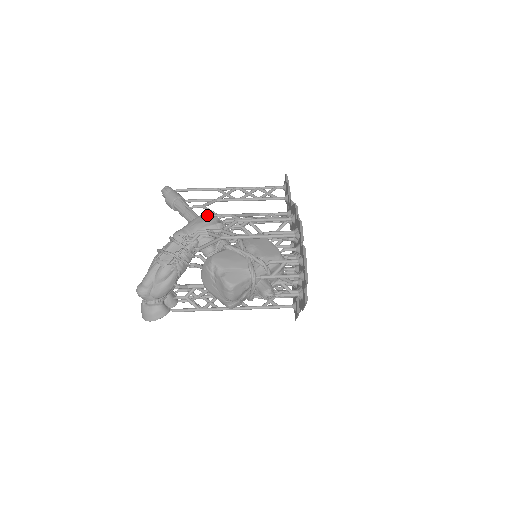
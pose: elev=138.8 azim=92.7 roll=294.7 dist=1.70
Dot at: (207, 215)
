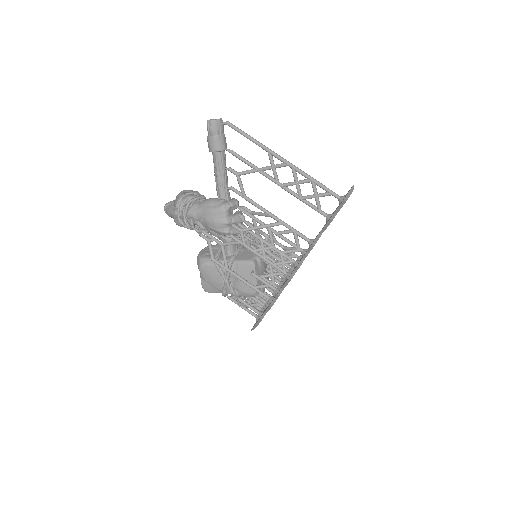
Dot at: (221, 214)
